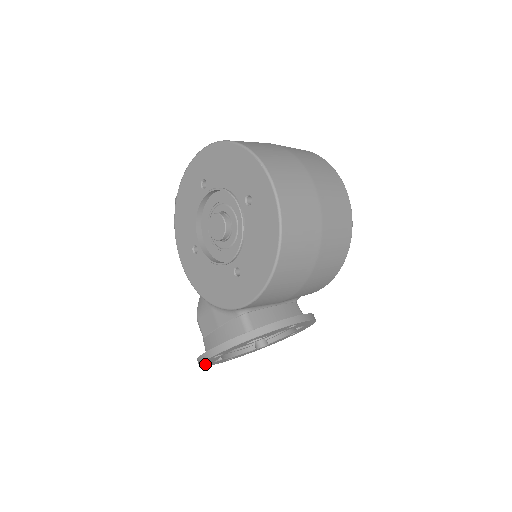
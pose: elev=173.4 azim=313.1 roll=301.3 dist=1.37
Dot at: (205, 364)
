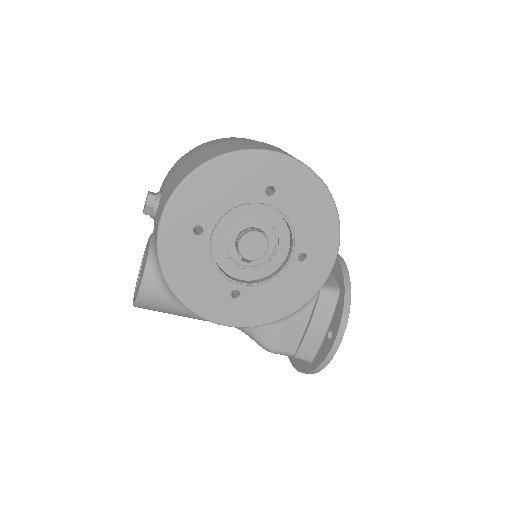
Dot at: occluded
